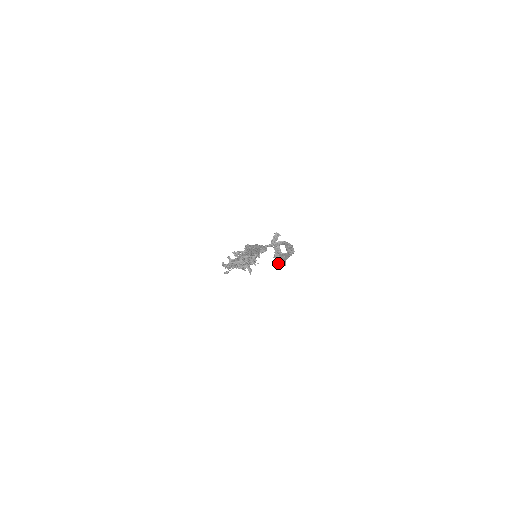
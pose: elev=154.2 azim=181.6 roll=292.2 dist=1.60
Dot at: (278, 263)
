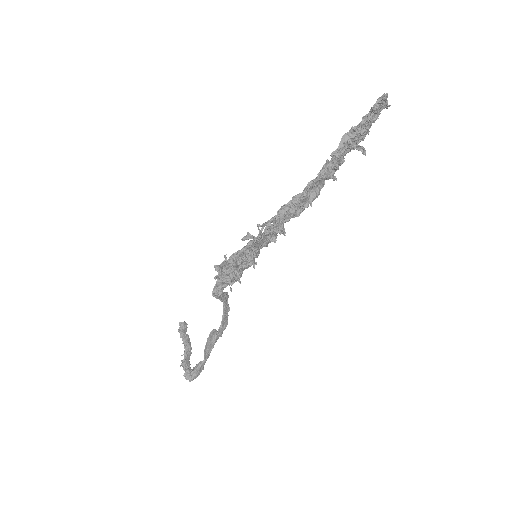
Dot at: (195, 366)
